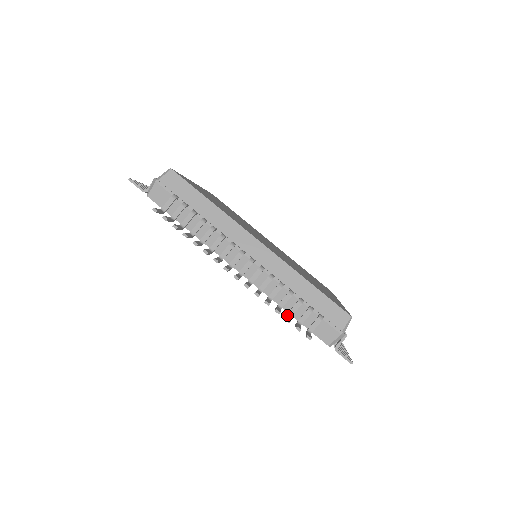
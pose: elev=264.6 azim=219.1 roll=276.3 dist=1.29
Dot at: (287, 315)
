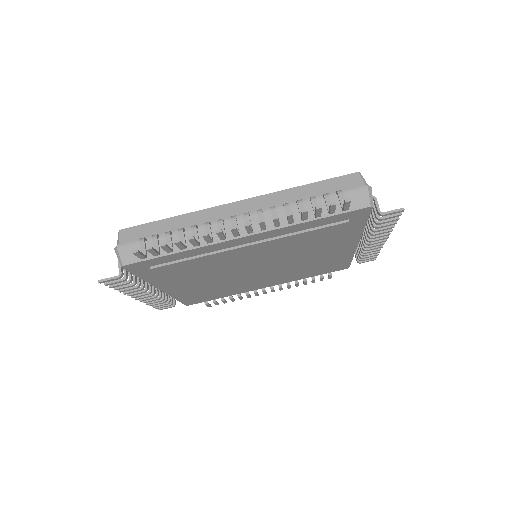
Dot at: (315, 213)
